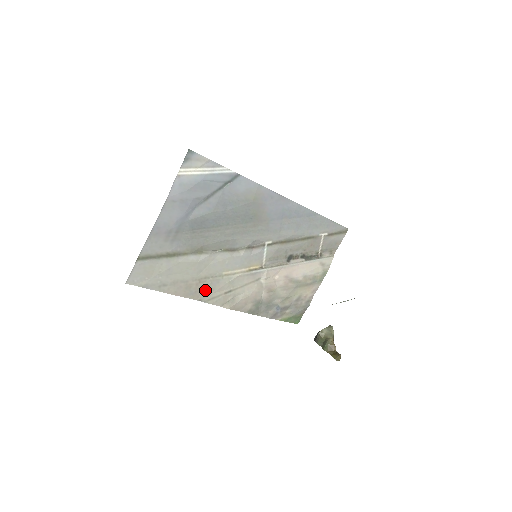
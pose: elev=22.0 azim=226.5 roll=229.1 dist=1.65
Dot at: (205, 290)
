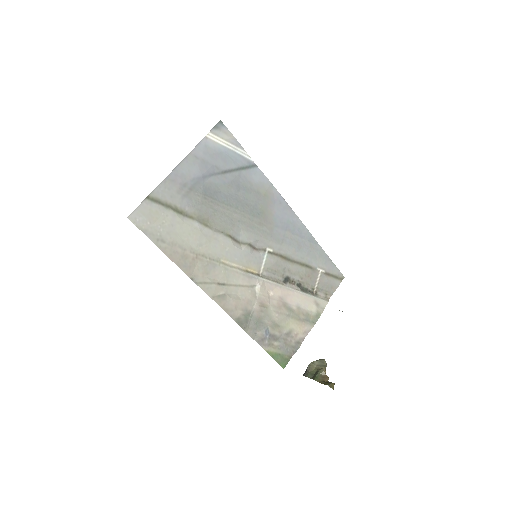
Dot at: (199, 270)
